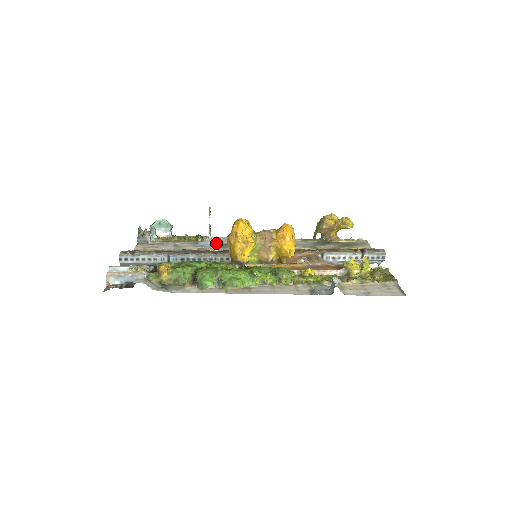
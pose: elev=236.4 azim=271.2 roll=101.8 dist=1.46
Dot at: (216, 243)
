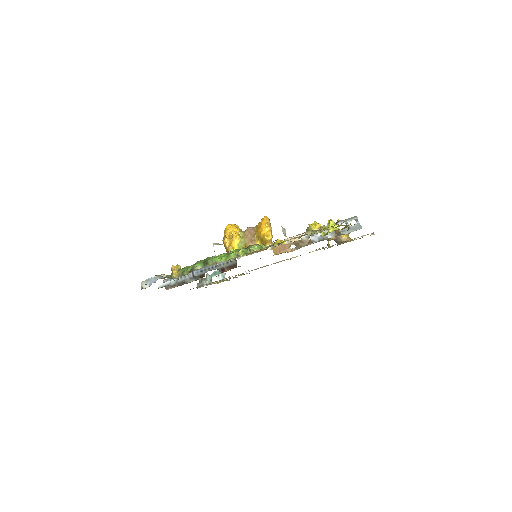
Dot at: occluded
